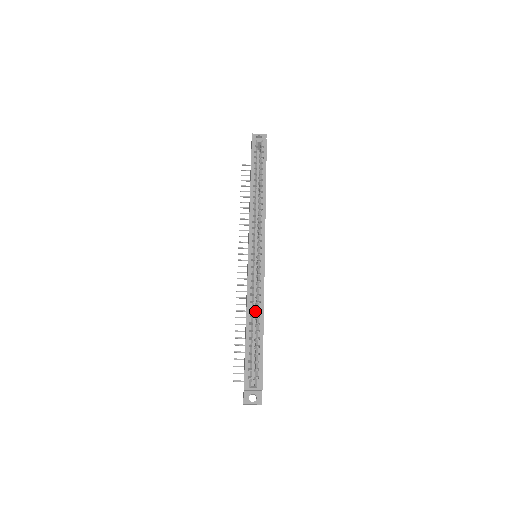
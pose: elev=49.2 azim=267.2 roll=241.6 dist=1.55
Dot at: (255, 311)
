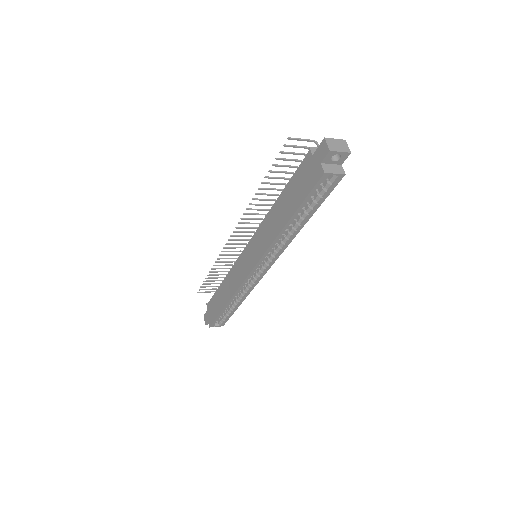
Dot at: occluded
